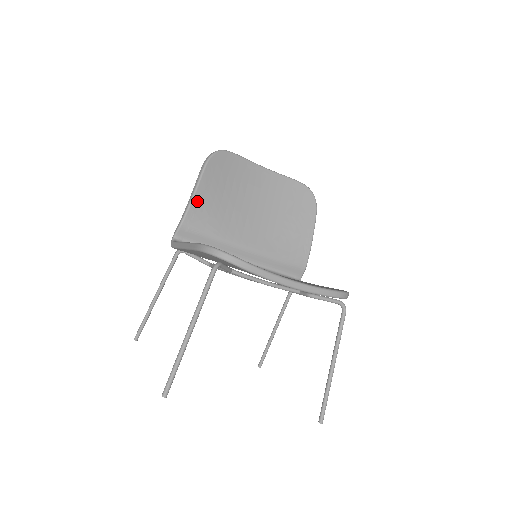
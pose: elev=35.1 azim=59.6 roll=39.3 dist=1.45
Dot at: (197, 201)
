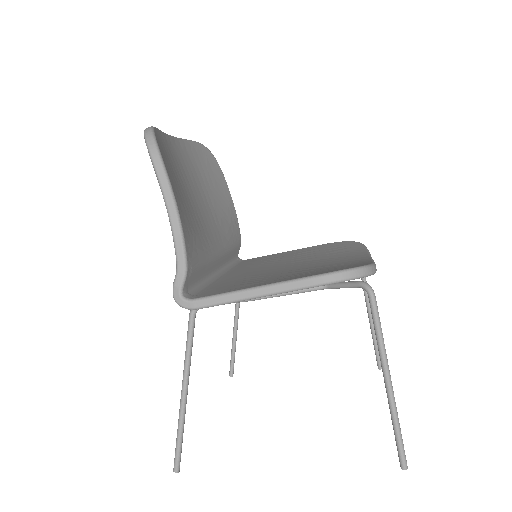
Dot at: (183, 223)
